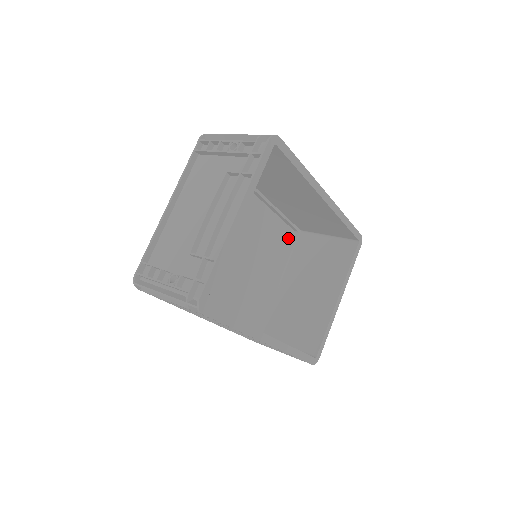
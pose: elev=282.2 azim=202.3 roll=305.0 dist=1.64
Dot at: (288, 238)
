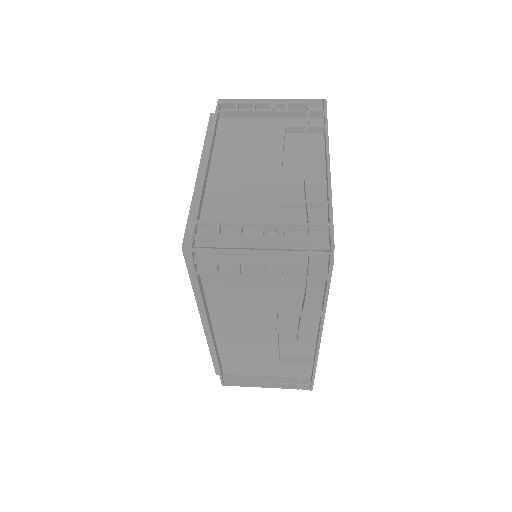
Dot at: occluded
